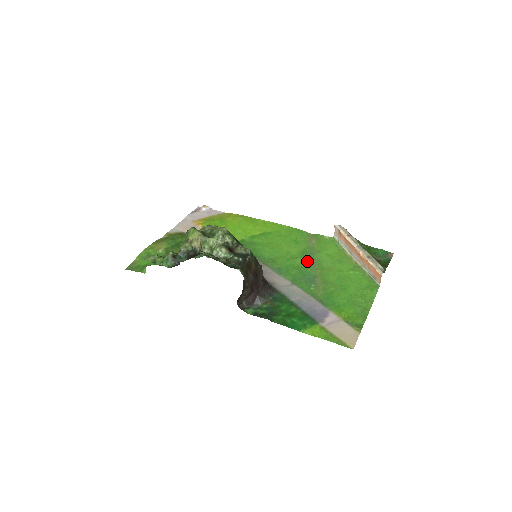
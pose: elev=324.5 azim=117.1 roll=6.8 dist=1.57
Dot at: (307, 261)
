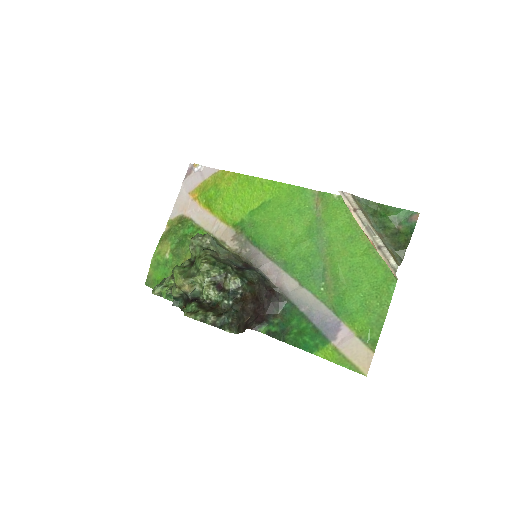
Dot at: (314, 245)
